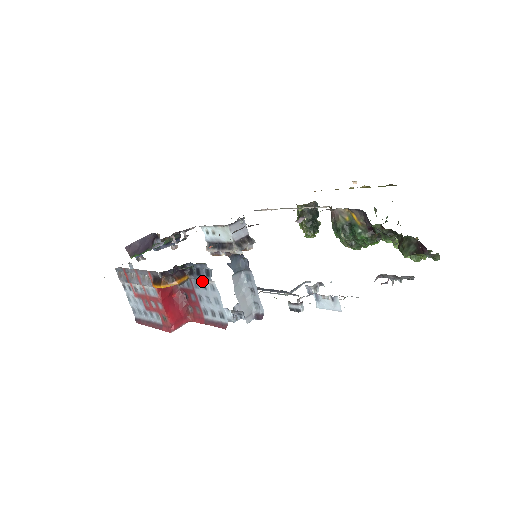
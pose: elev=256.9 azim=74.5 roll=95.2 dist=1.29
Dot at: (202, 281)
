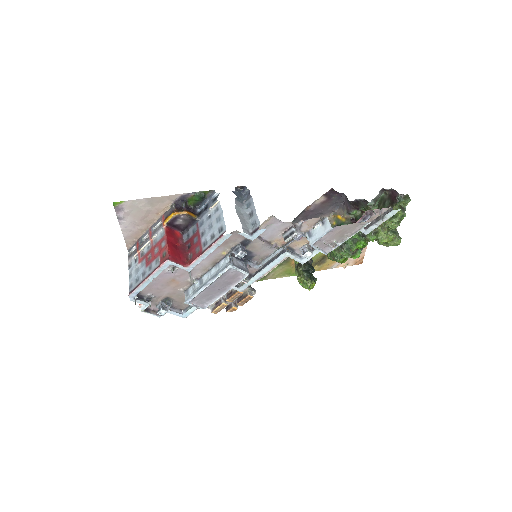
Dot at: (208, 213)
